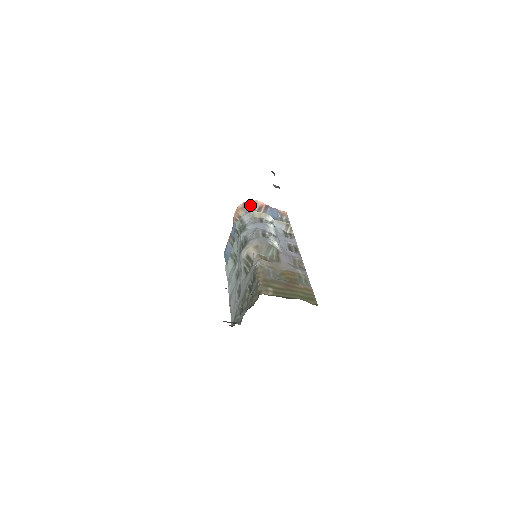
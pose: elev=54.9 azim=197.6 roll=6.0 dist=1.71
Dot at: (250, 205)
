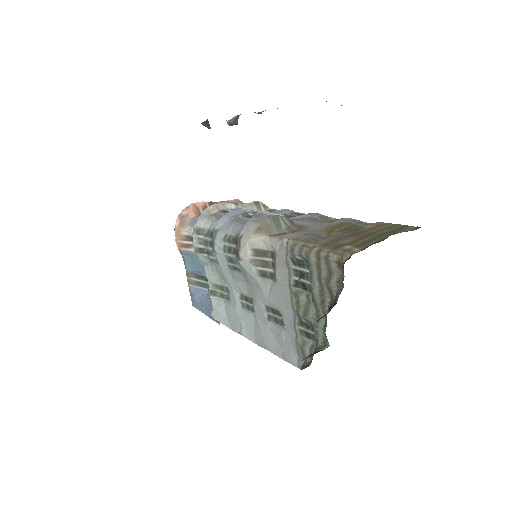
Dot at: (189, 213)
